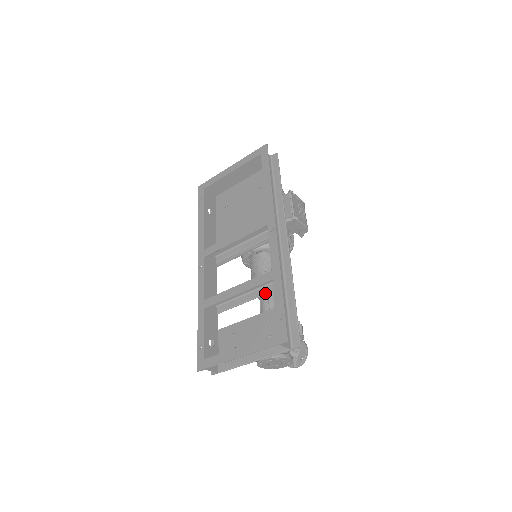
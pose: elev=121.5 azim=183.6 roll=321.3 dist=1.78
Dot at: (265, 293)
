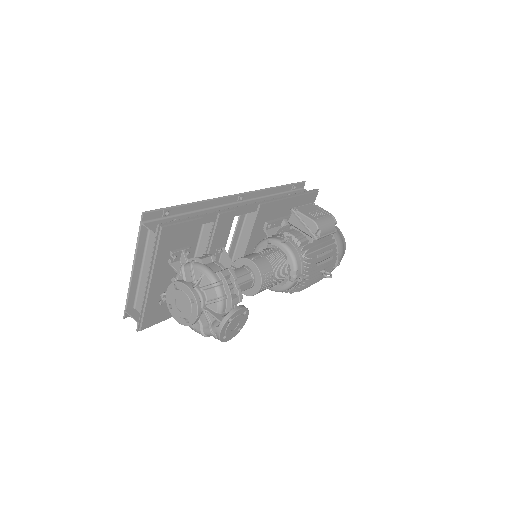
Dot at: (208, 243)
